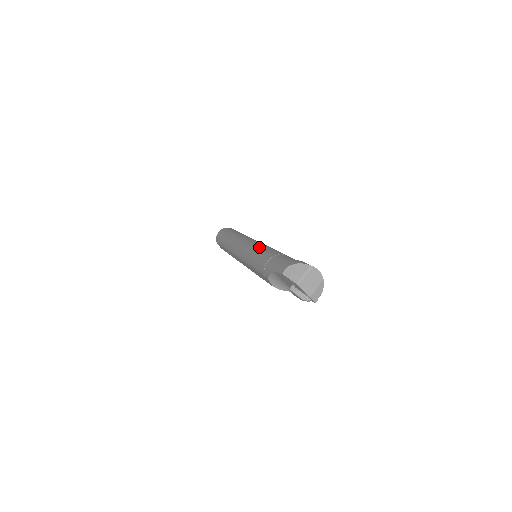
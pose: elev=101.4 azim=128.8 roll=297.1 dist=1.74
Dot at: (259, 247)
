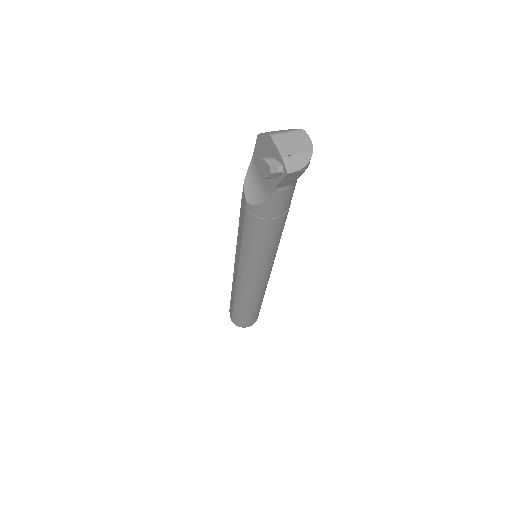
Dot at: occluded
